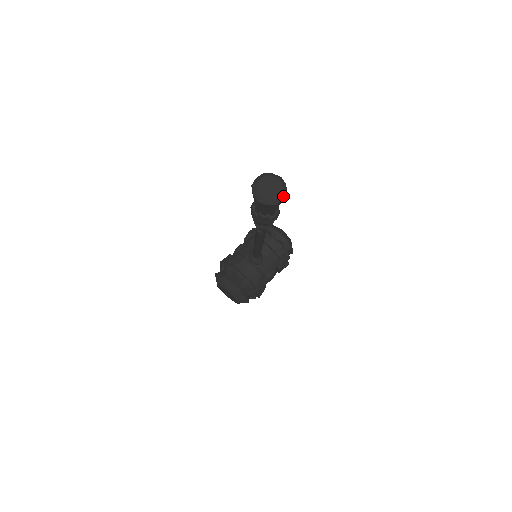
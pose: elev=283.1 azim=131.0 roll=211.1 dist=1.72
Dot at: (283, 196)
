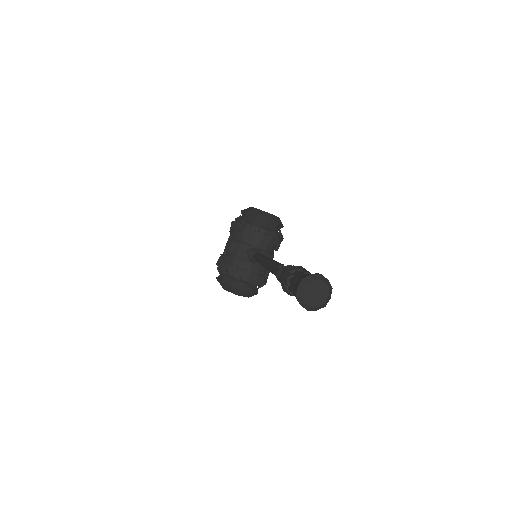
Dot at: (330, 295)
